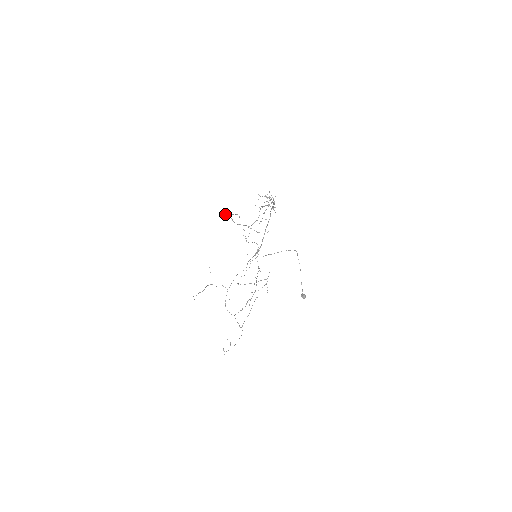
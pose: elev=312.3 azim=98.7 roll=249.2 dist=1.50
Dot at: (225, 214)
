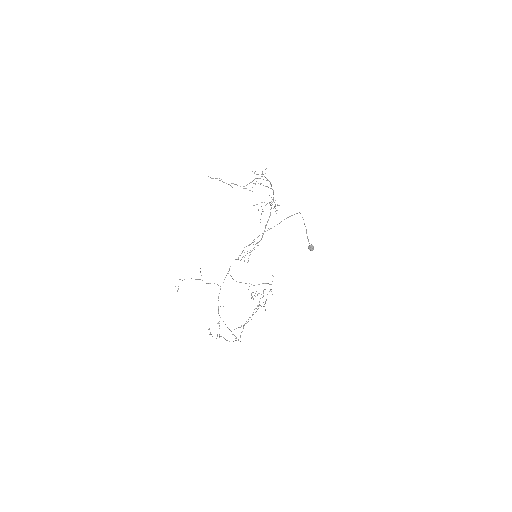
Dot at: occluded
